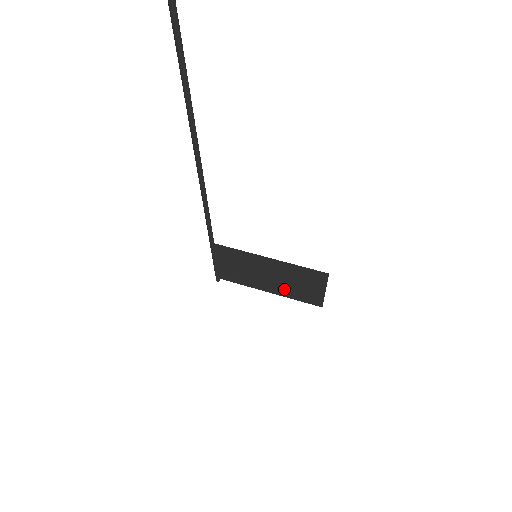
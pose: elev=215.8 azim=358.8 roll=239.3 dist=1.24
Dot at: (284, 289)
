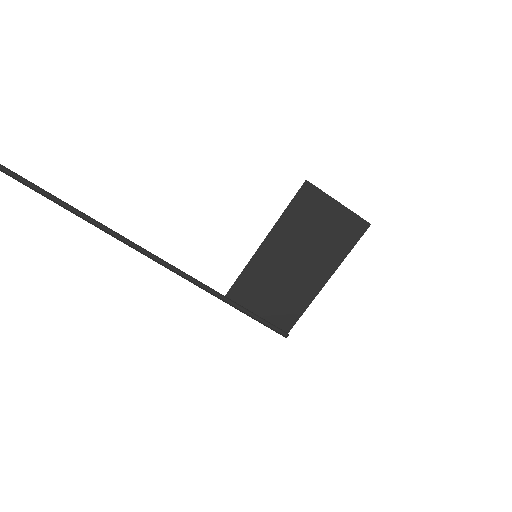
Dot at: (324, 257)
